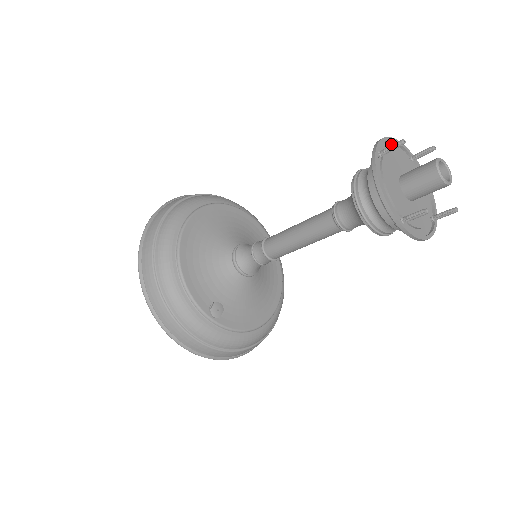
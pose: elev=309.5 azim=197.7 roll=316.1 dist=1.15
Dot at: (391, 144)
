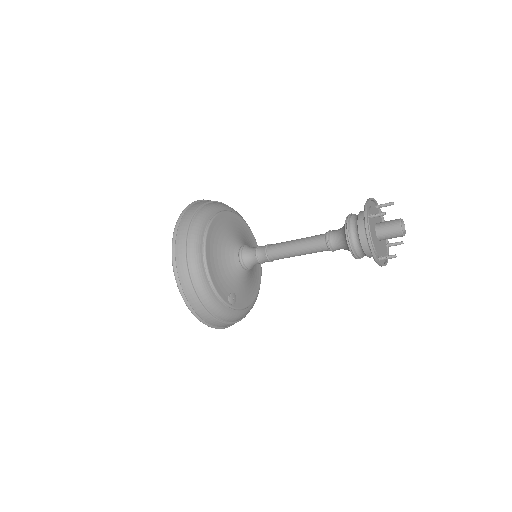
Dot at: occluded
